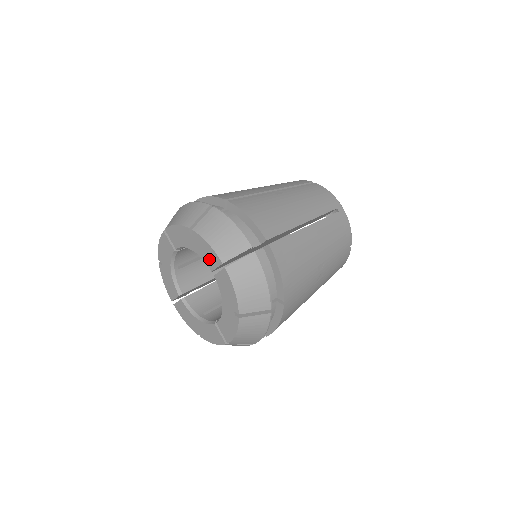
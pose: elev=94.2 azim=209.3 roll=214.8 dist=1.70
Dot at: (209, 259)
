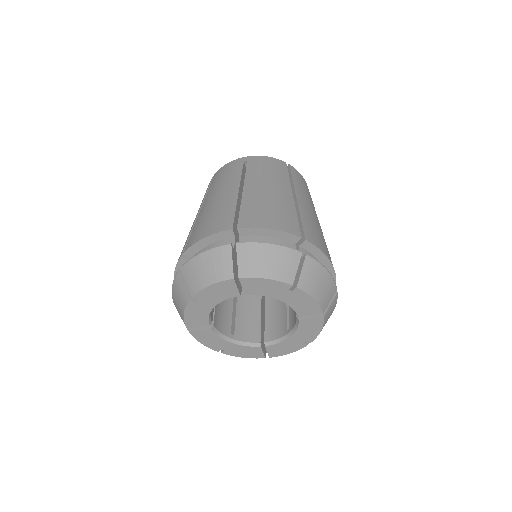
Dot at: (304, 309)
